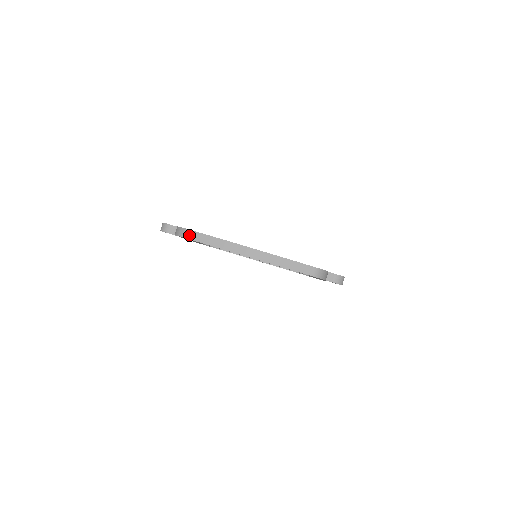
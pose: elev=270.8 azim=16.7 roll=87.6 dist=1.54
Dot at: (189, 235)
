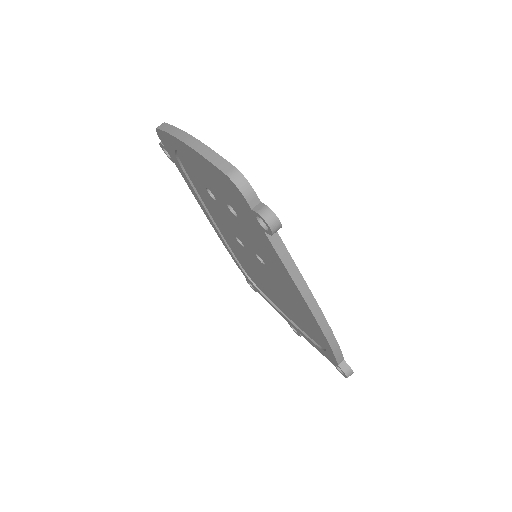
Dot at: (161, 126)
